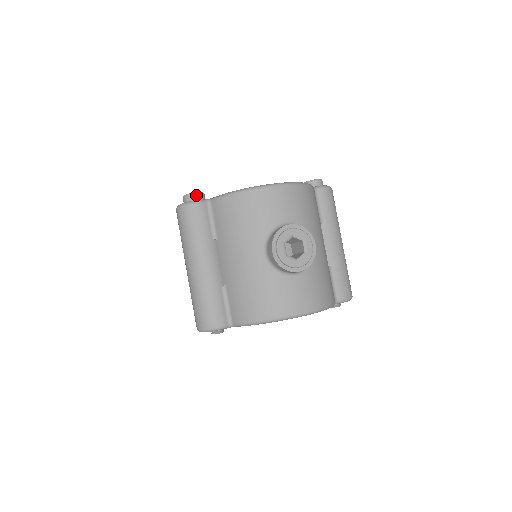
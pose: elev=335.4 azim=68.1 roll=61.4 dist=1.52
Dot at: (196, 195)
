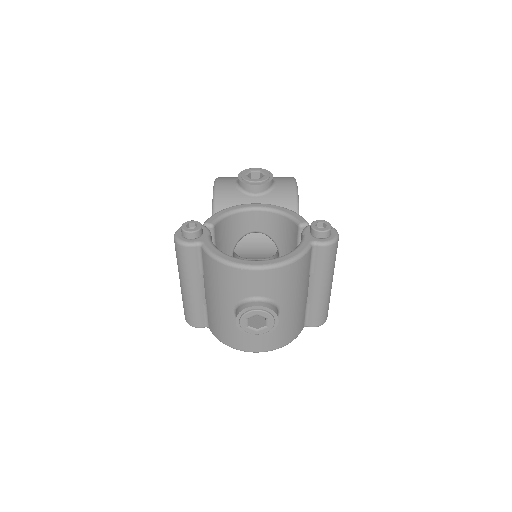
Dot at: (191, 234)
